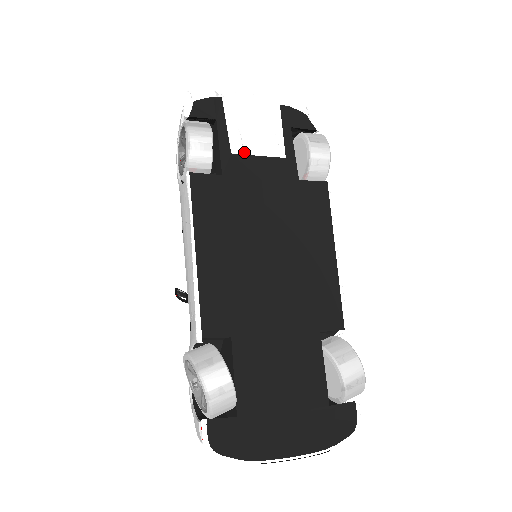
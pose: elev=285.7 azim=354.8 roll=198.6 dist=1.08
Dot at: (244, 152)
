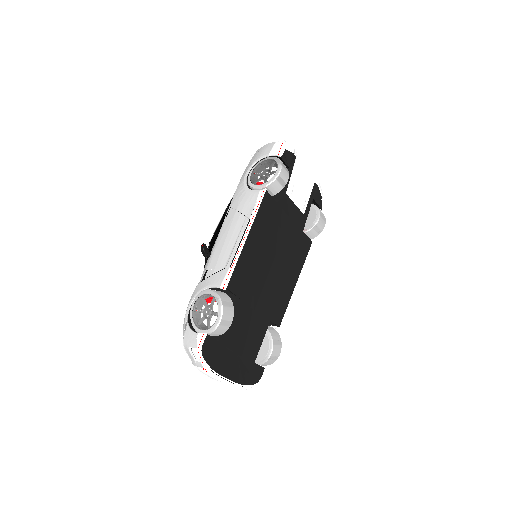
Dot at: (291, 197)
